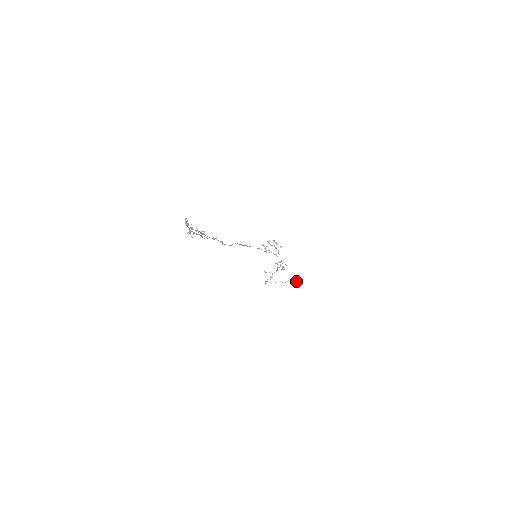
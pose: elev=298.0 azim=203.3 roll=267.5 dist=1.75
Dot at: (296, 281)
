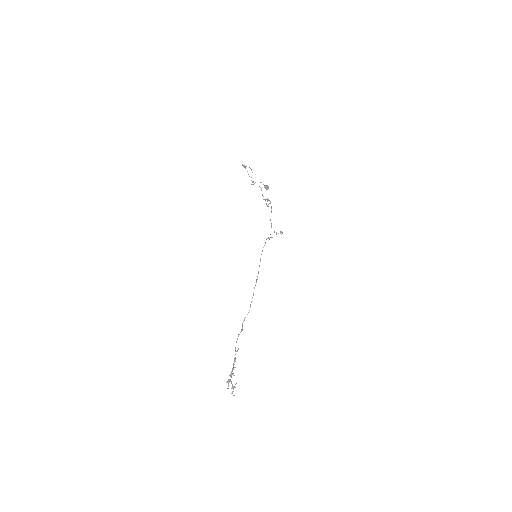
Dot at: (266, 189)
